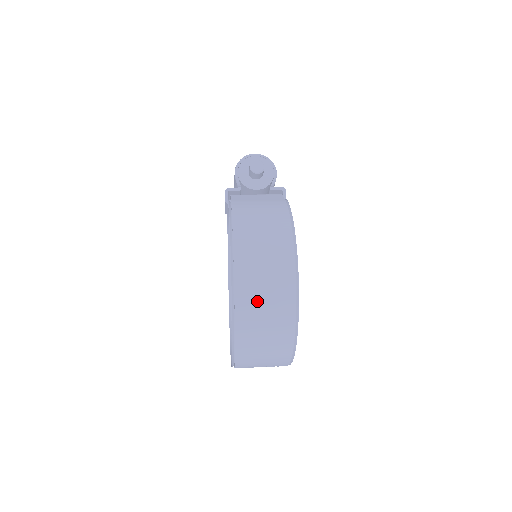
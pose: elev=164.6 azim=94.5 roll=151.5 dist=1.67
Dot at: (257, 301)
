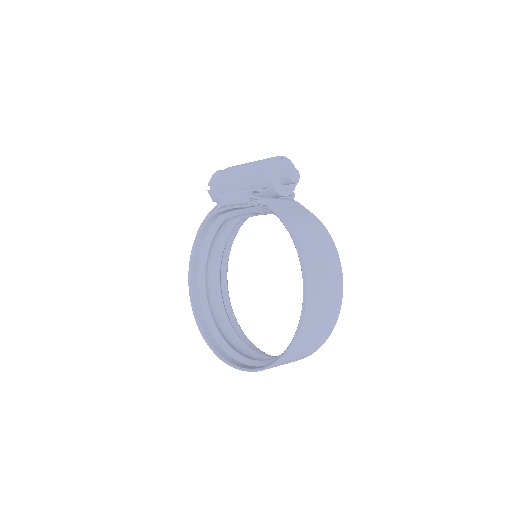
Dot at: (316, 321)
